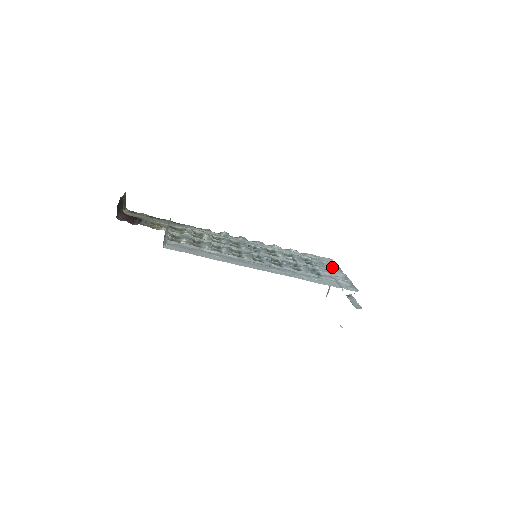
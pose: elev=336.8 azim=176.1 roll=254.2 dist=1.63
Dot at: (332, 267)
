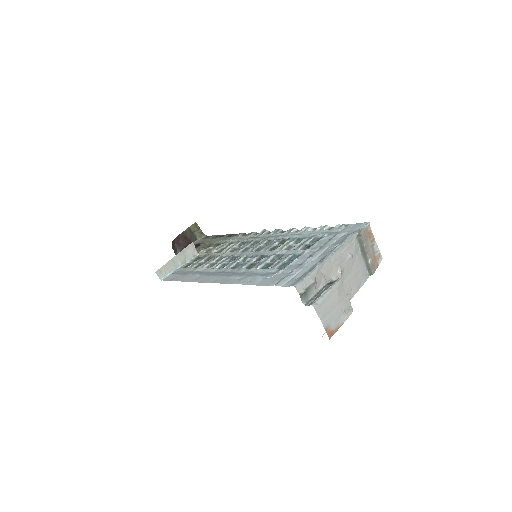
Dot at: (336, 242)
